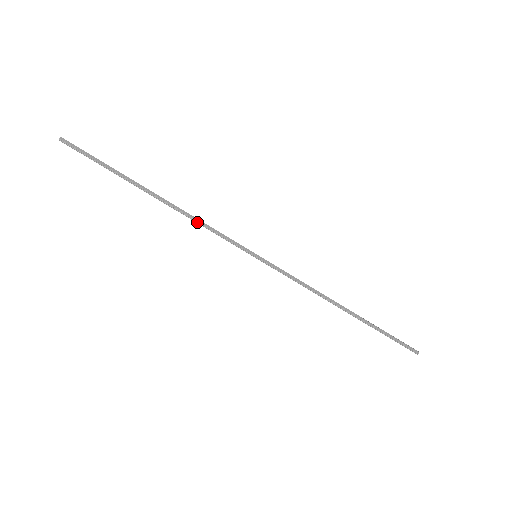
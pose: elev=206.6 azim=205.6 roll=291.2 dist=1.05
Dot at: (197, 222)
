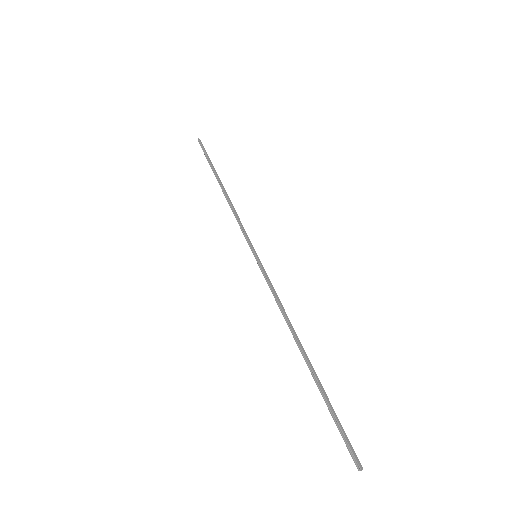
Dot at: (233, 212)
